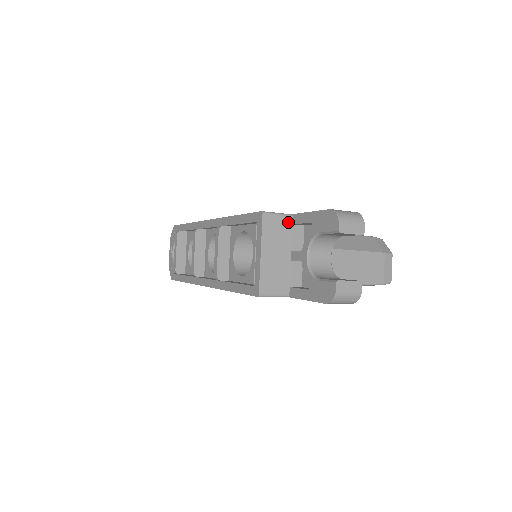
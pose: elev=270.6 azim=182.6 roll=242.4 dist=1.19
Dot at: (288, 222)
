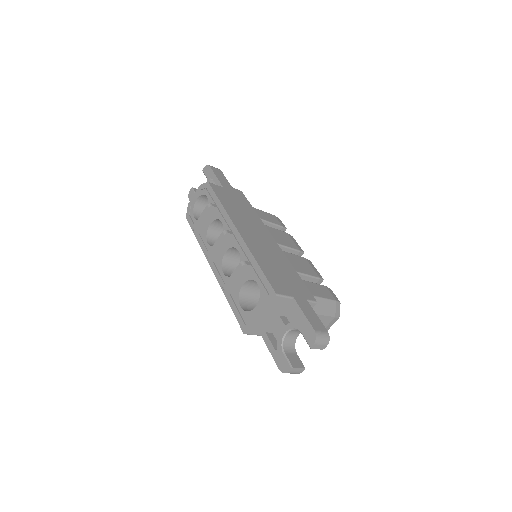
Dot at: (288, 301)
